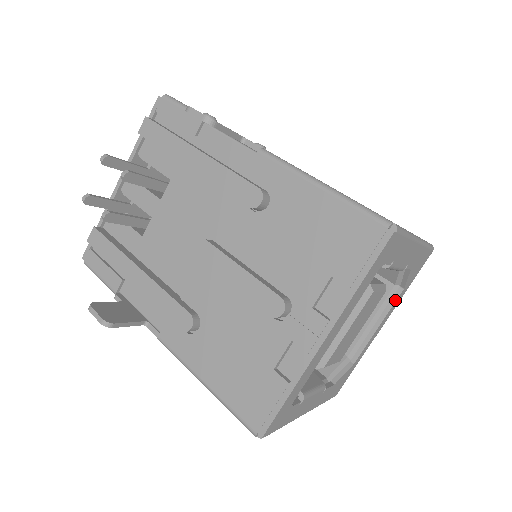
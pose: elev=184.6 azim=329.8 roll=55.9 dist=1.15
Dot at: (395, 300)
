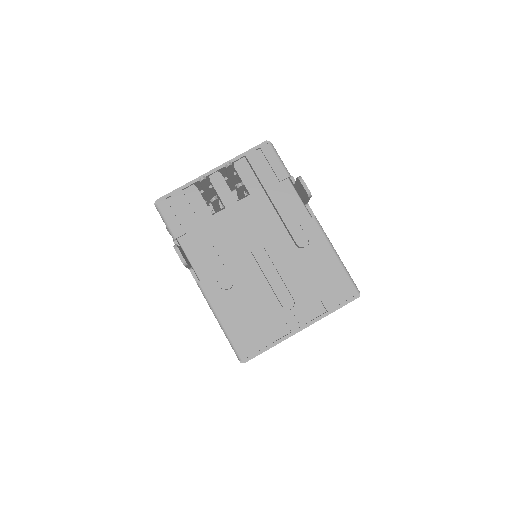
Dot at: occluded
